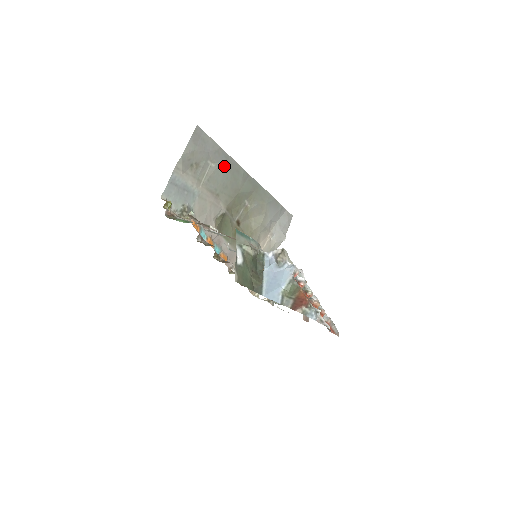
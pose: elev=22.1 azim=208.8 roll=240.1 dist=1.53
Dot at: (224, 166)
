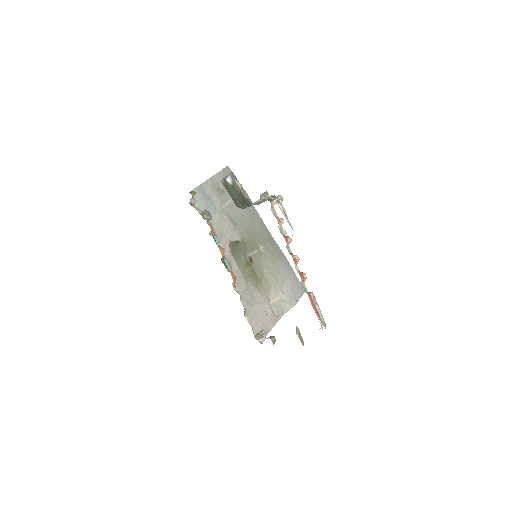
Dot at: occluded
